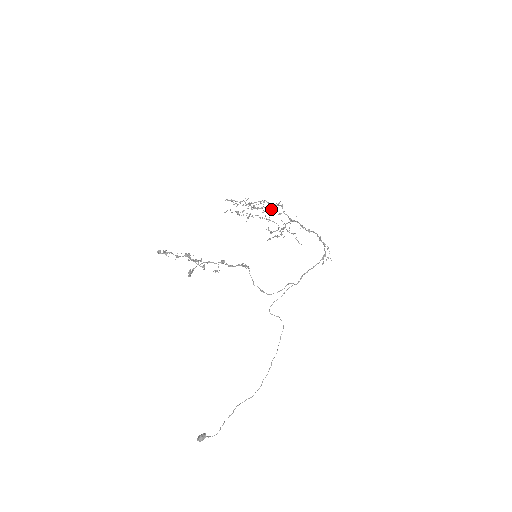
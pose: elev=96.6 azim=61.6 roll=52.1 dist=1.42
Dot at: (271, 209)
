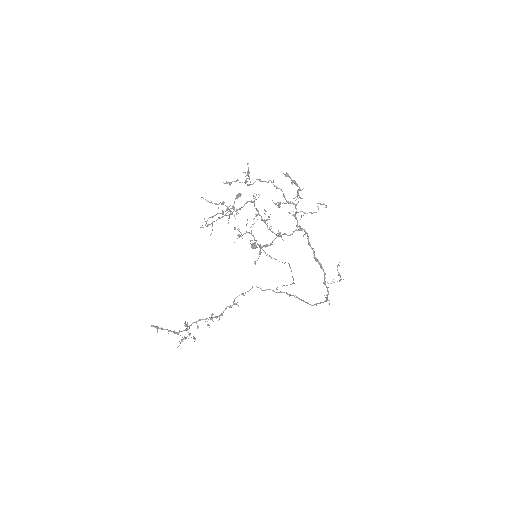
Dot at: (266, 224)
